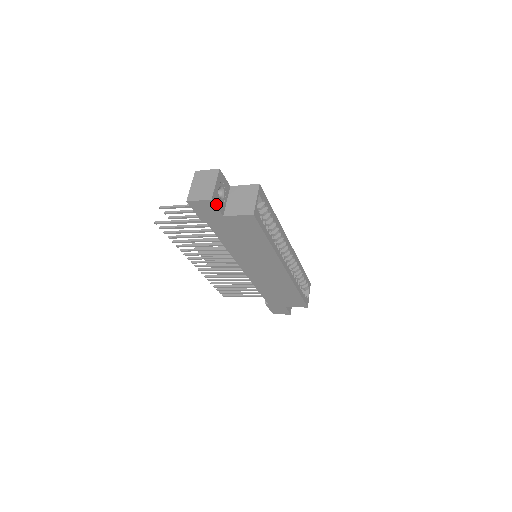
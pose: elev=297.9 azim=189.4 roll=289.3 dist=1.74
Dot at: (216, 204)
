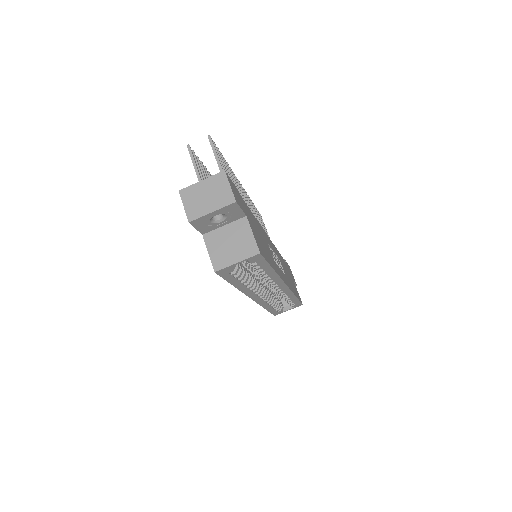
Dot at: (196, 226)
